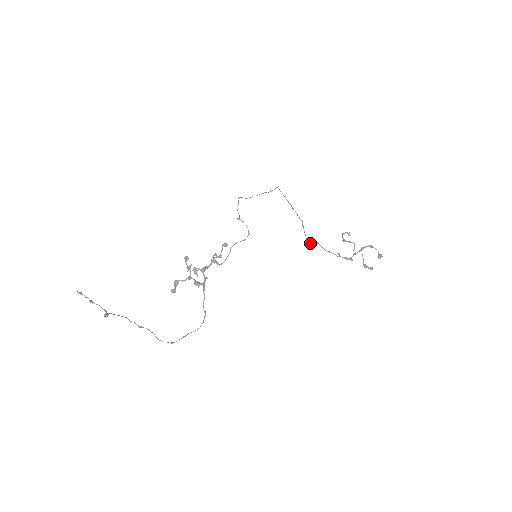
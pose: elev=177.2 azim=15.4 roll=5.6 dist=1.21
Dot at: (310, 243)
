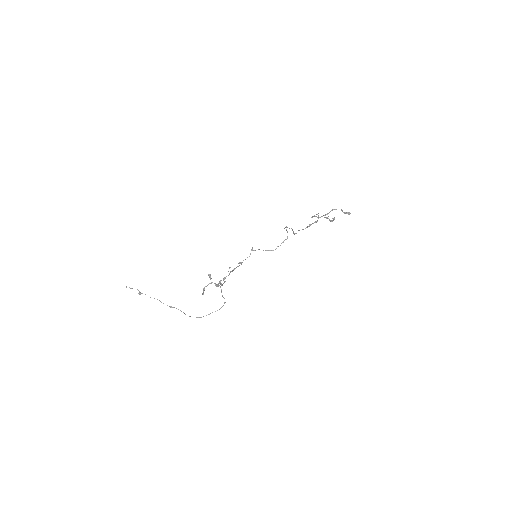
Dot at: (294, 233)
